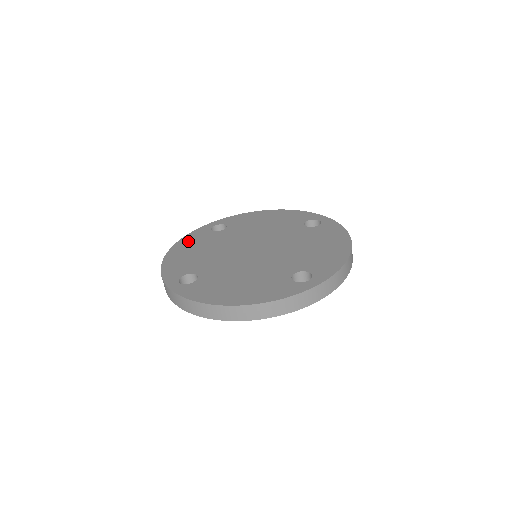
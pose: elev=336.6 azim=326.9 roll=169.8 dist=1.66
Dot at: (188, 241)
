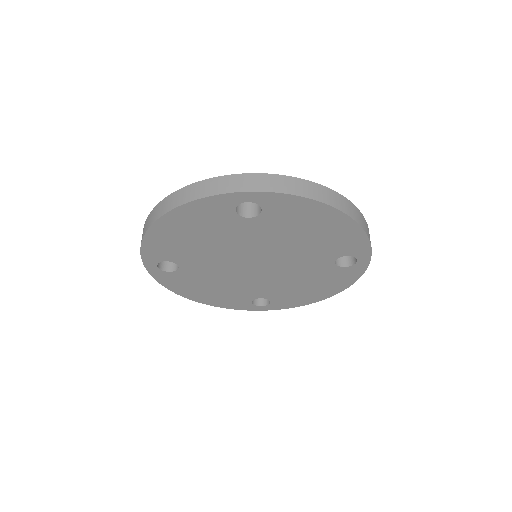
Dot at: occluded
